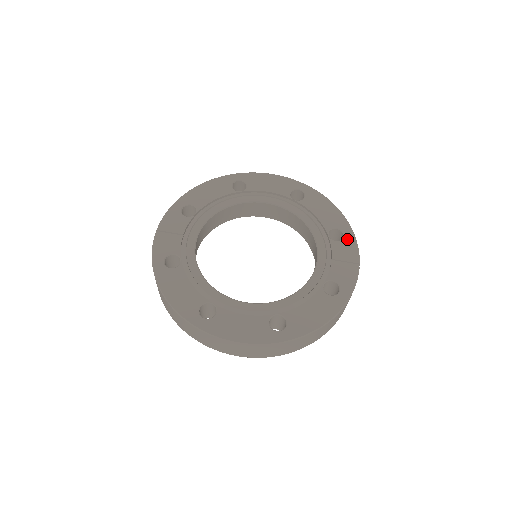
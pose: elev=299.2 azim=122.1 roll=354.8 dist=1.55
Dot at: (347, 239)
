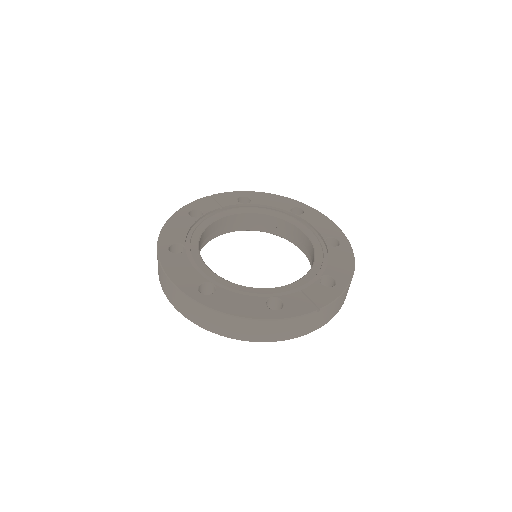
Dot at: (333, 289)
